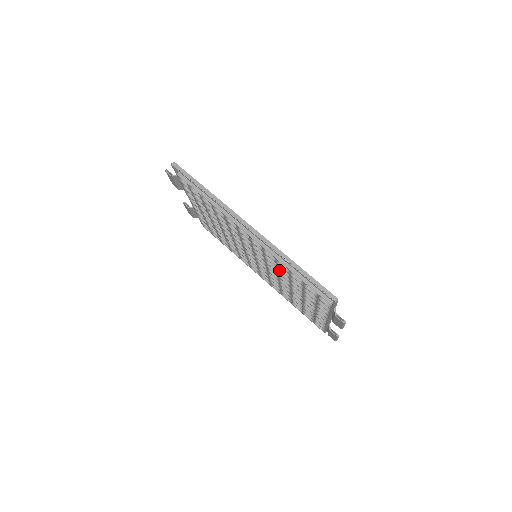
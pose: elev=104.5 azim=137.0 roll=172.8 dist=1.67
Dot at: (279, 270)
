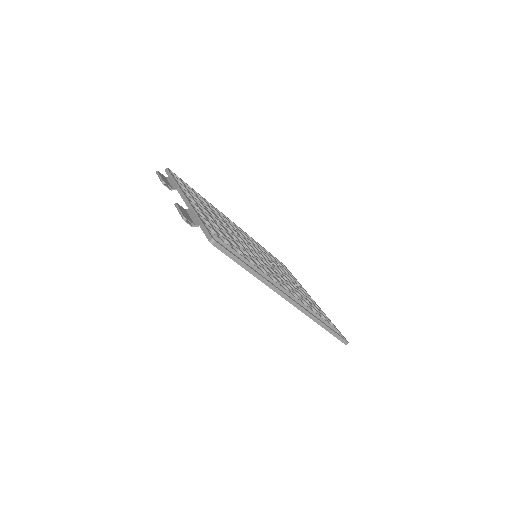
Dot at: occluded
